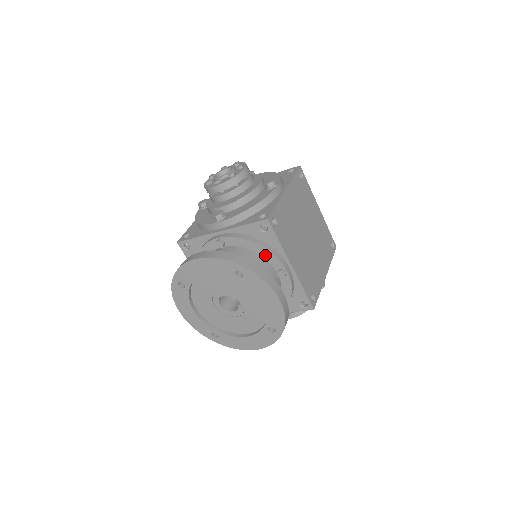
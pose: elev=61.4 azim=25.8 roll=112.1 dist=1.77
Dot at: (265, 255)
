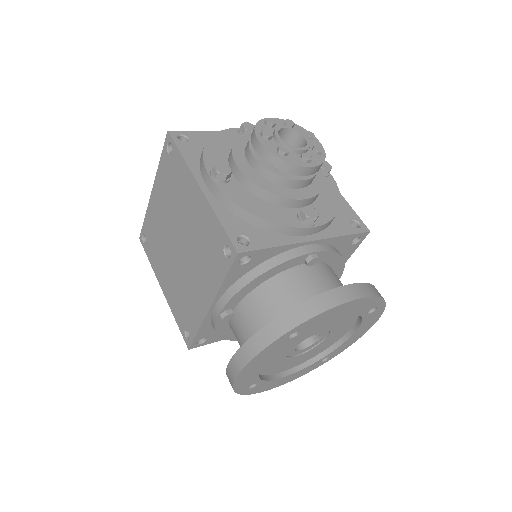
Dot at: (336, 271)
